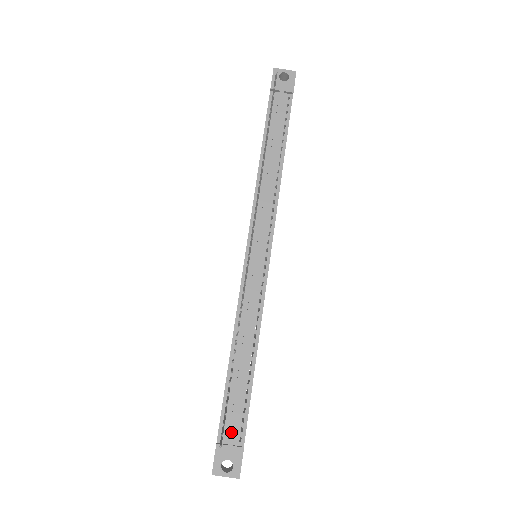
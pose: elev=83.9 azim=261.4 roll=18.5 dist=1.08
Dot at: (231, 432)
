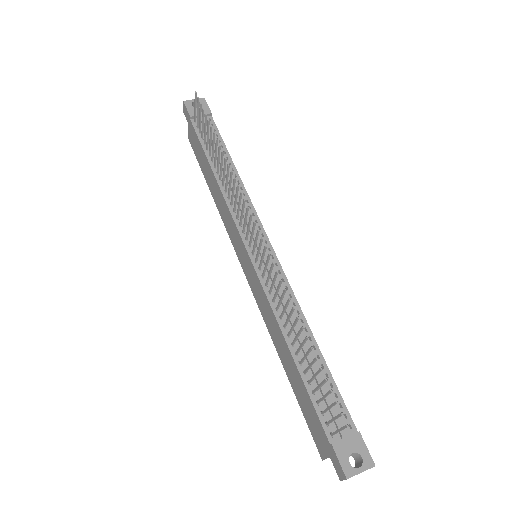
Dot at: (338, 423)
